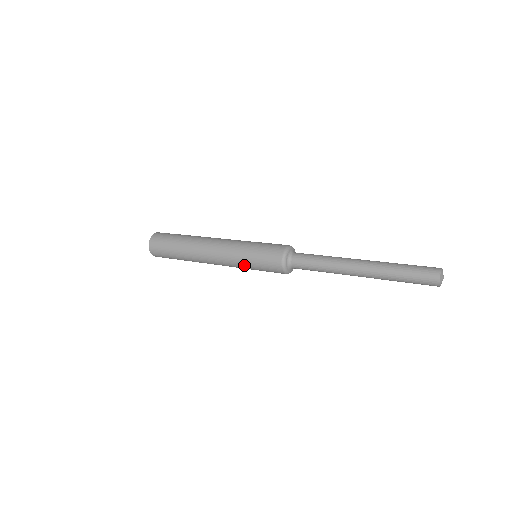
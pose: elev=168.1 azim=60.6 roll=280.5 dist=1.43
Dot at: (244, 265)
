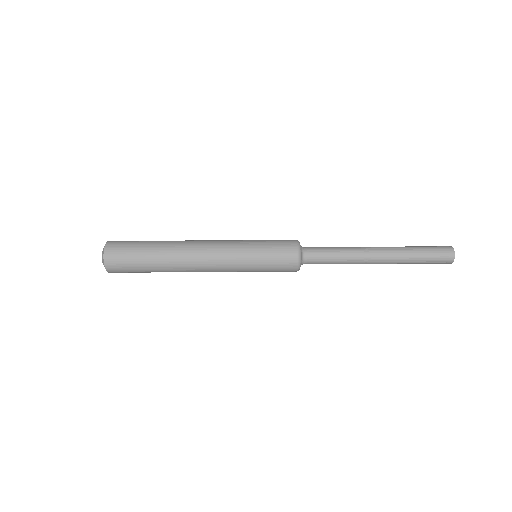
Dot at: occluded
